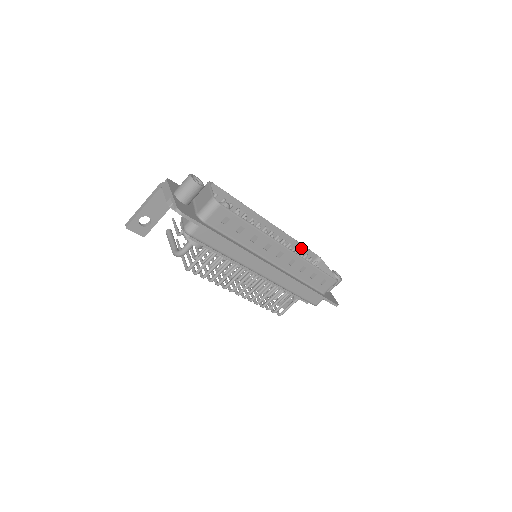
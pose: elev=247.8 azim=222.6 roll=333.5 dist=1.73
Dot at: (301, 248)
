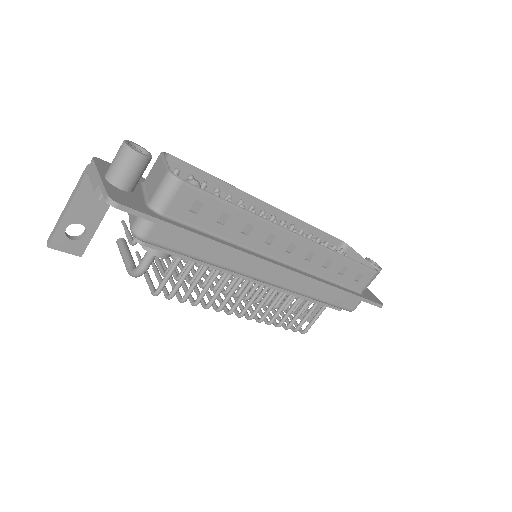
Dot at: (318, 234)
